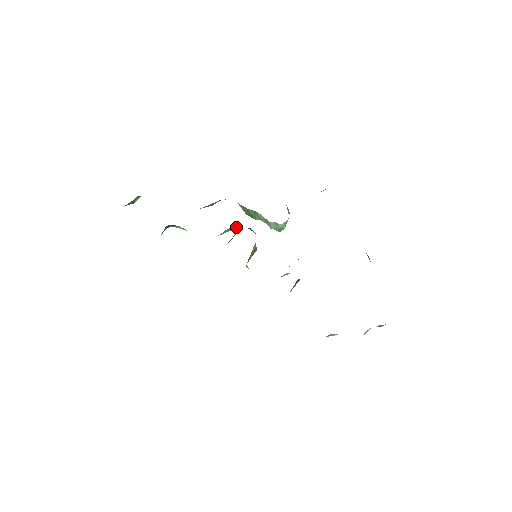
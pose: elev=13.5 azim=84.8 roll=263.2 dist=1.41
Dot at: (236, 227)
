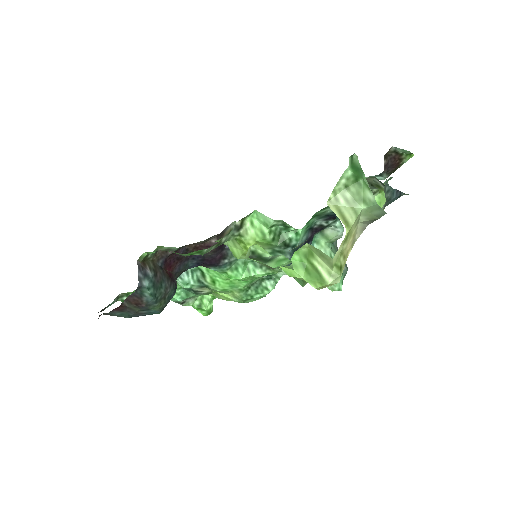
Dot at: occluded
